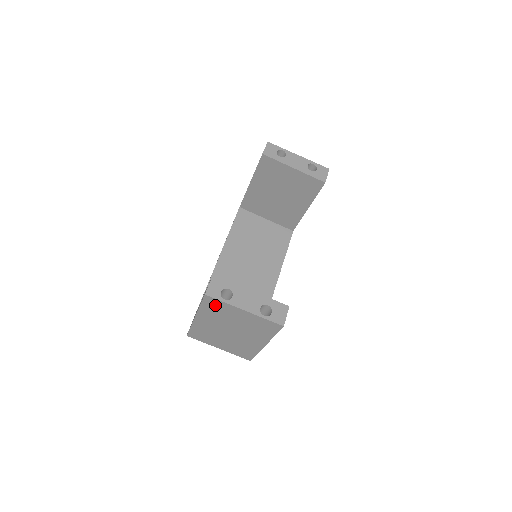
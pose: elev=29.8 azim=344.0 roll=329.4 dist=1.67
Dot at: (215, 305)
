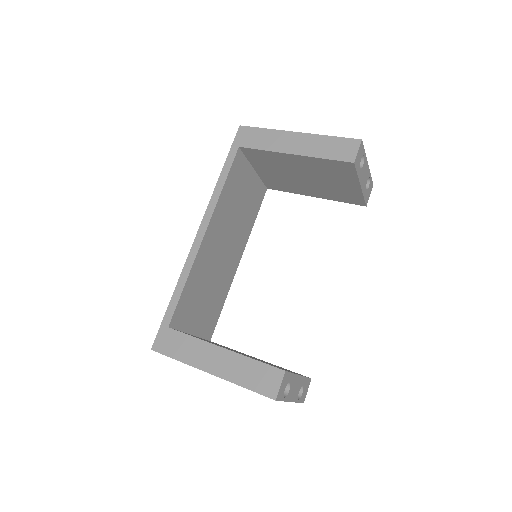
Dot at: occluded
